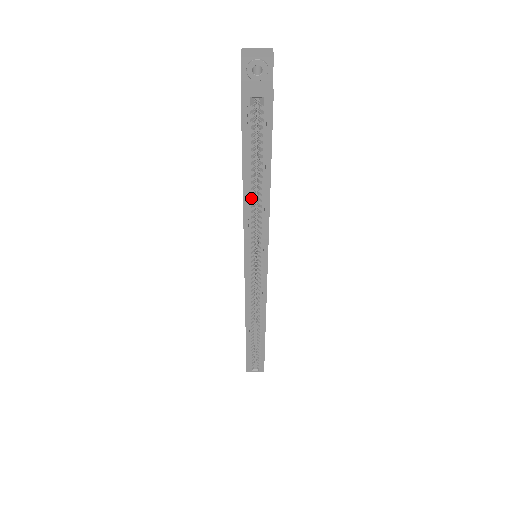
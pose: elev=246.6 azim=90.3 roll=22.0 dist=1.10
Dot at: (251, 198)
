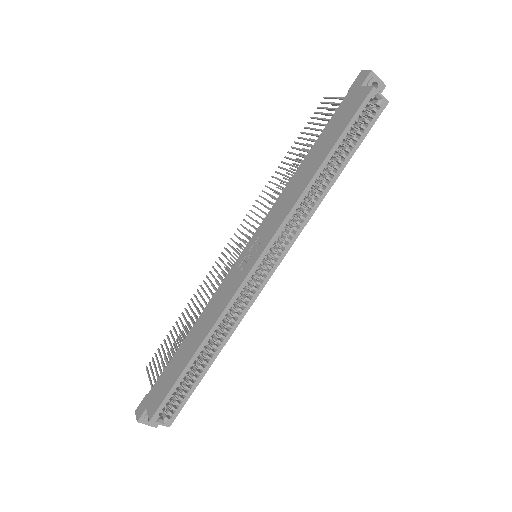
Dot at: occluded
